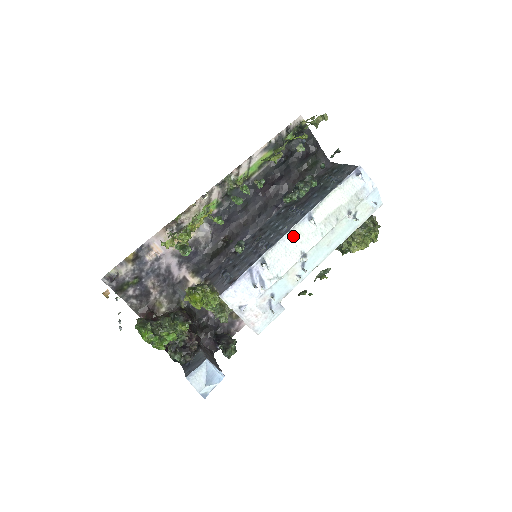
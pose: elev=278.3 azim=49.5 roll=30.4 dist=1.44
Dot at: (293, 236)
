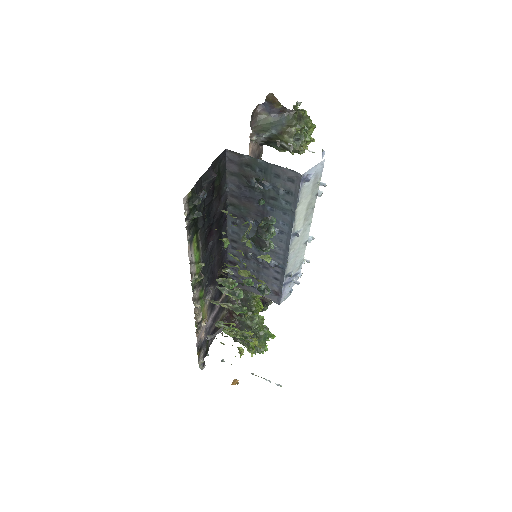
Dot at: (293, 250)
